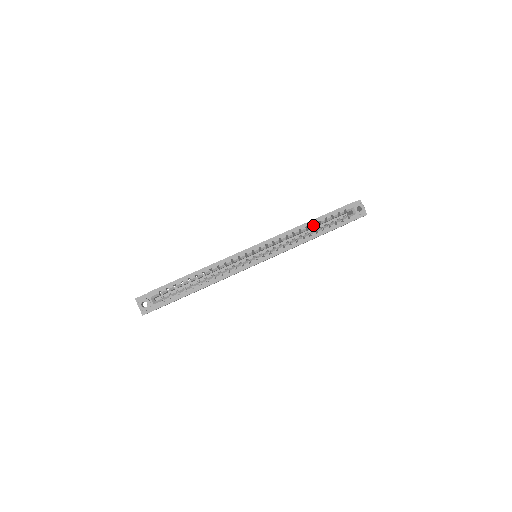
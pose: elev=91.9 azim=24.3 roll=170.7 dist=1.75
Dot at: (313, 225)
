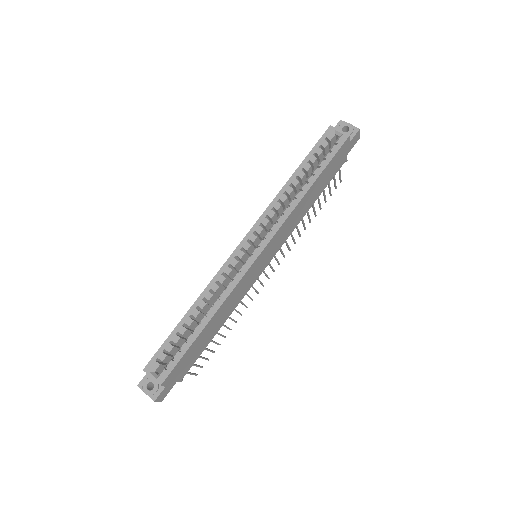
Dot at: (299, 179)
